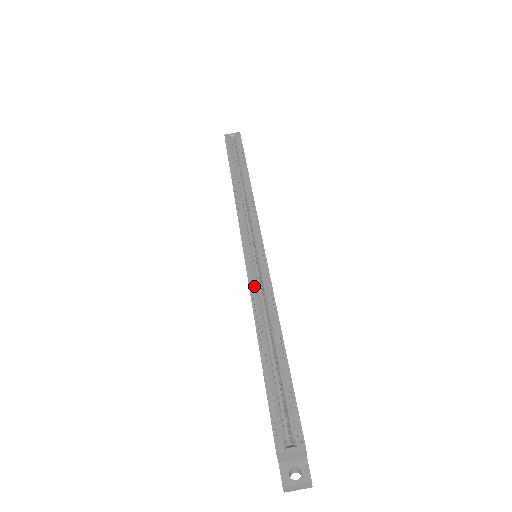
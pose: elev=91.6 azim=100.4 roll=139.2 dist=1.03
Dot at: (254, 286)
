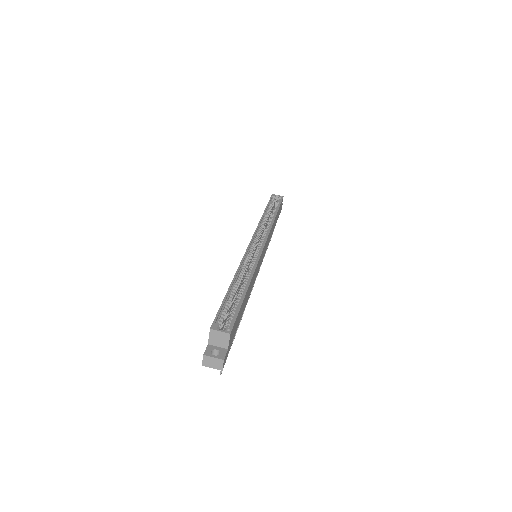
Dot at: (245, 261)
